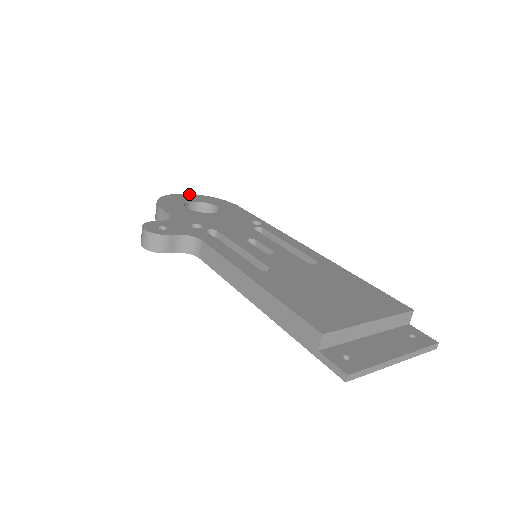
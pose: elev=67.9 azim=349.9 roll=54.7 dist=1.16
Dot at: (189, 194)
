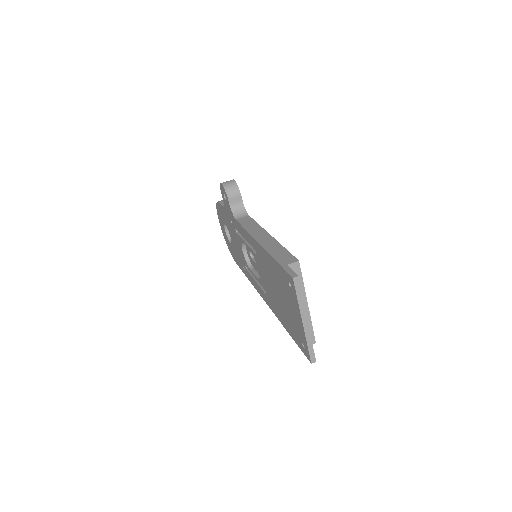
Dot at: occluded
